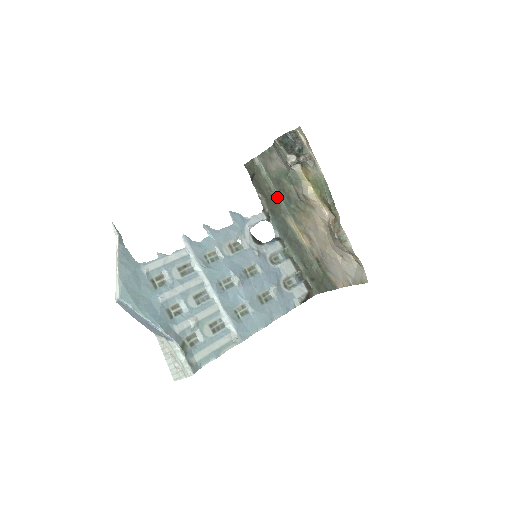
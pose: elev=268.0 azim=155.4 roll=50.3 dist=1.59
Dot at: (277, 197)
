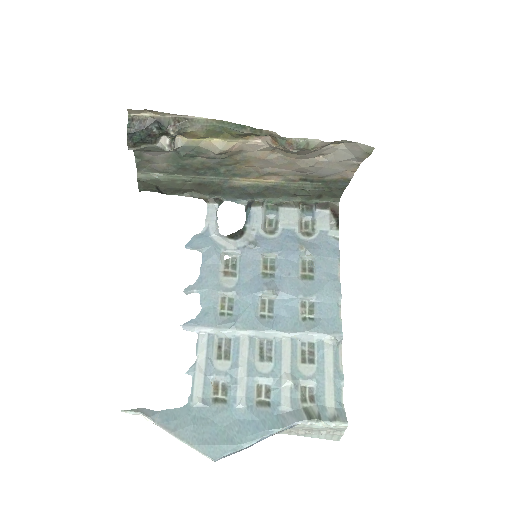
Dot at: (200, 180)
